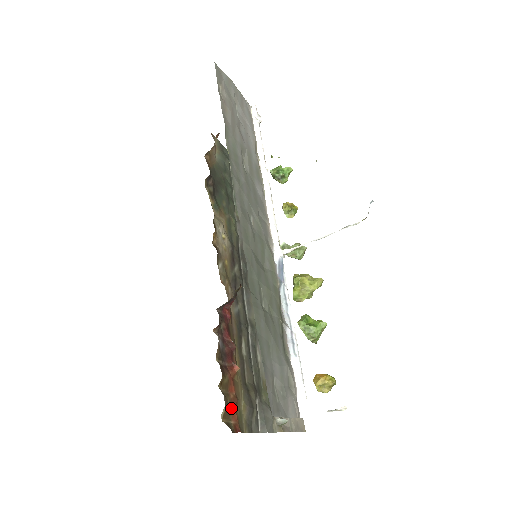
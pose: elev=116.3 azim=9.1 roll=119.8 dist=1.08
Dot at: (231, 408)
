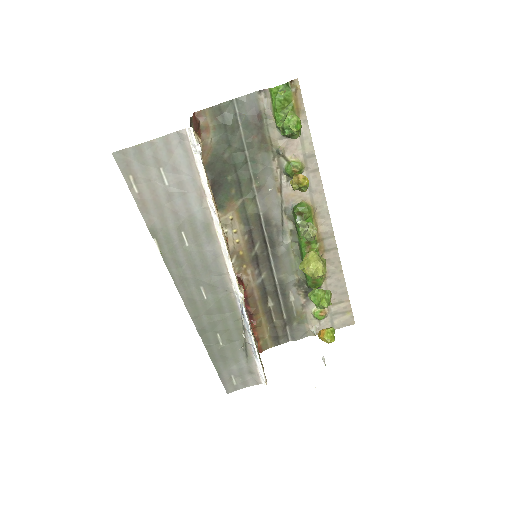
Dot at: occluded
